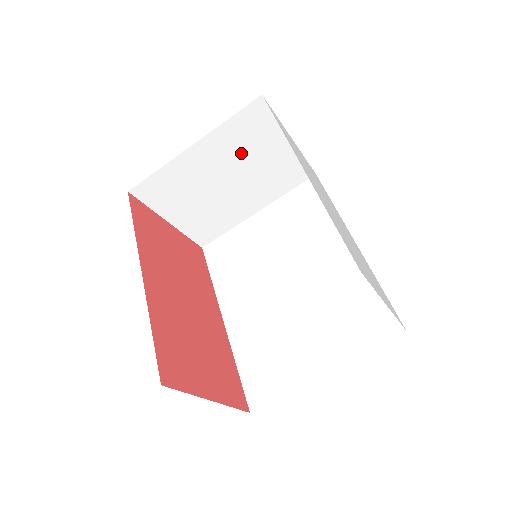
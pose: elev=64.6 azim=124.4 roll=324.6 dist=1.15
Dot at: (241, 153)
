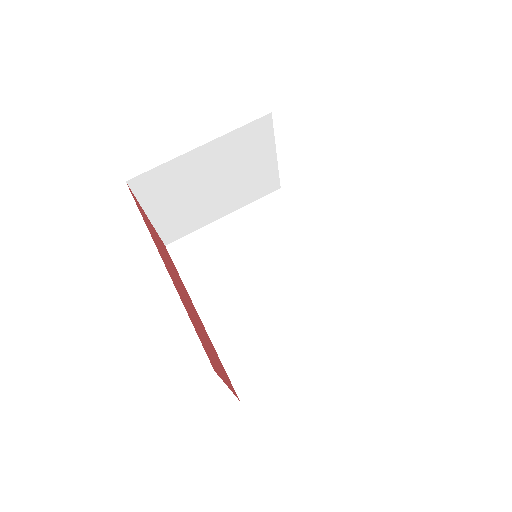
Dot at: (235, 160)
